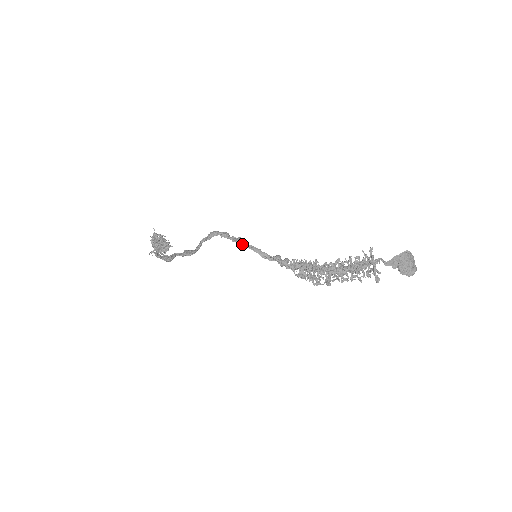
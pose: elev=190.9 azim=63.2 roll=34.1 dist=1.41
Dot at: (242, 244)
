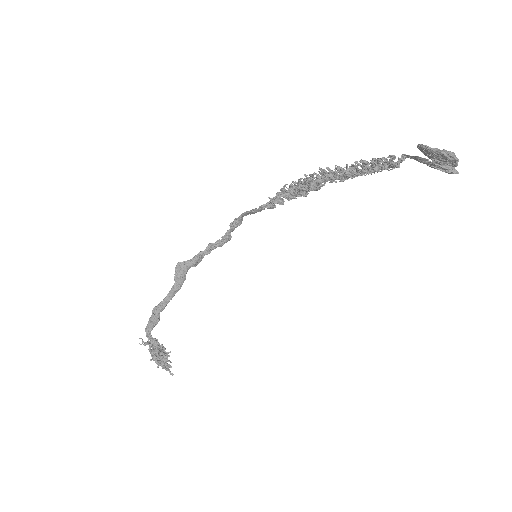
Dot at: (238, 217)
